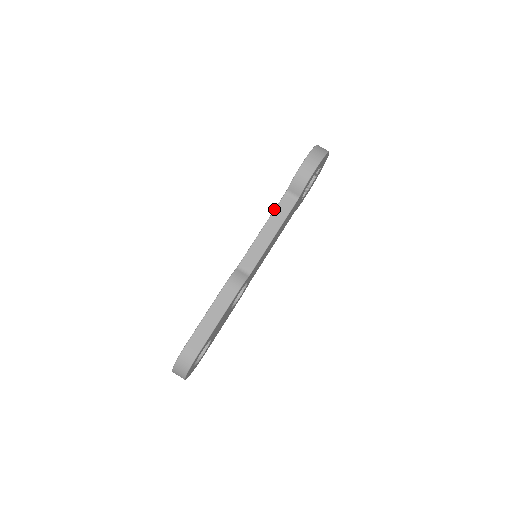
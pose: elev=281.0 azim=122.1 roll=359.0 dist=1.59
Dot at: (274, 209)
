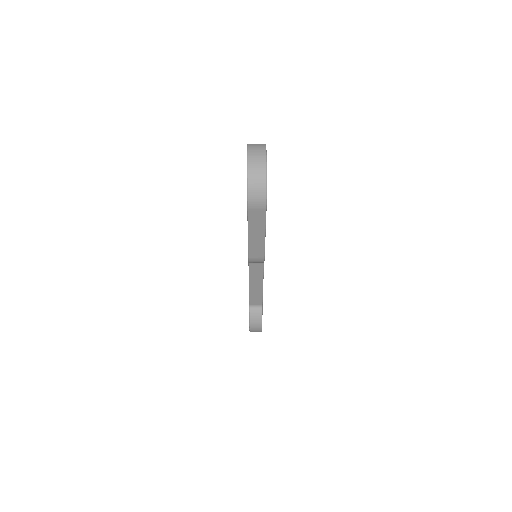
Dot at: occluded
